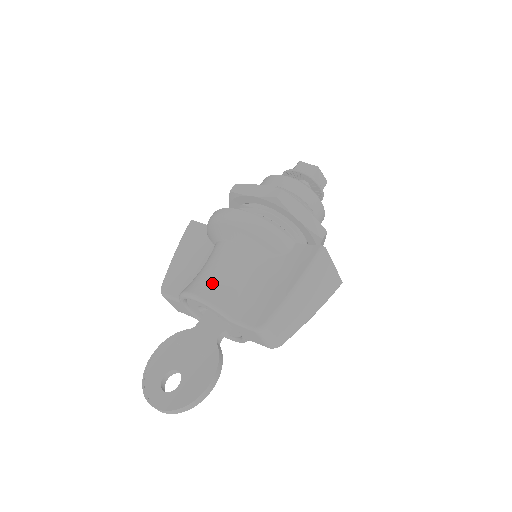
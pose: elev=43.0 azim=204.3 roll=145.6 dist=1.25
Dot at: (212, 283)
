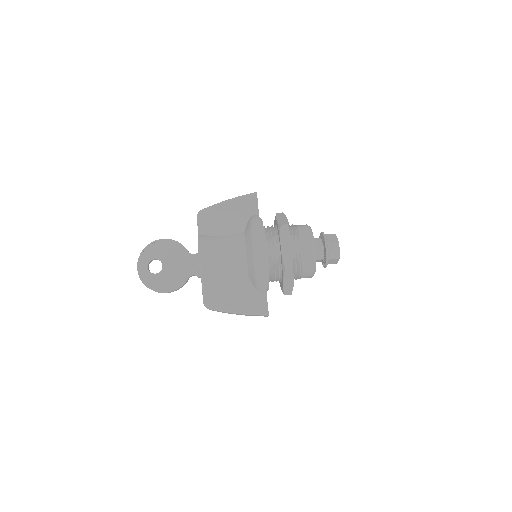
Dot at: (213, 262)
